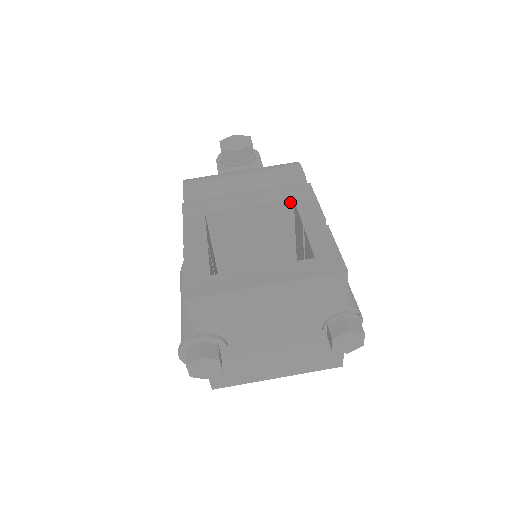
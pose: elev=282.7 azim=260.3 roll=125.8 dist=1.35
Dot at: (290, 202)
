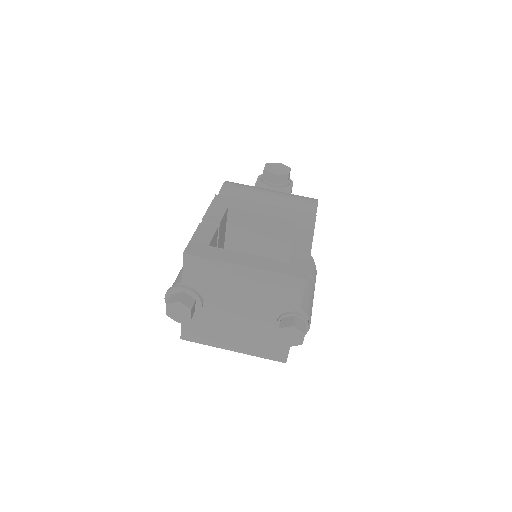
Dot at: (294, 222)
